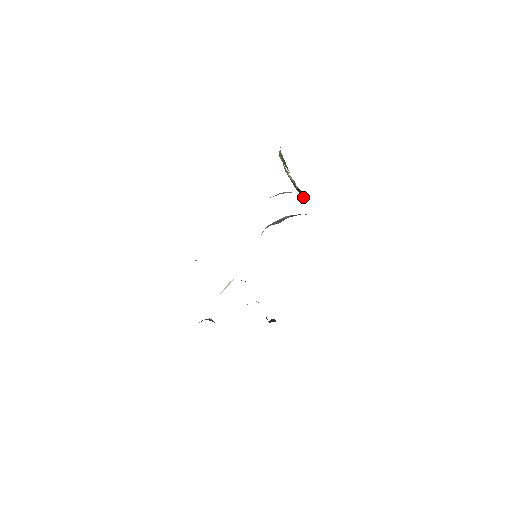
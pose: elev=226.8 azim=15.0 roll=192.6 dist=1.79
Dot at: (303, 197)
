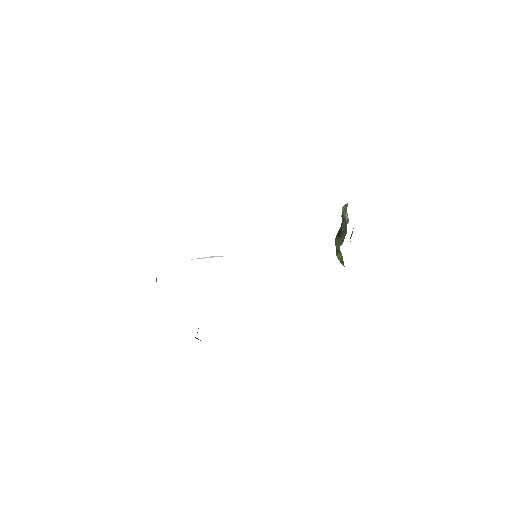
Dot at: (339, 244)
